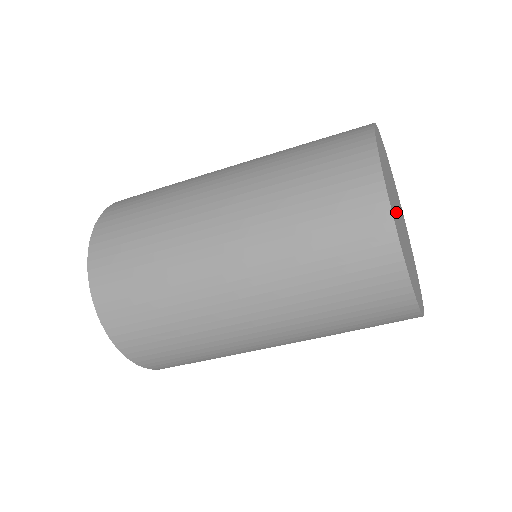
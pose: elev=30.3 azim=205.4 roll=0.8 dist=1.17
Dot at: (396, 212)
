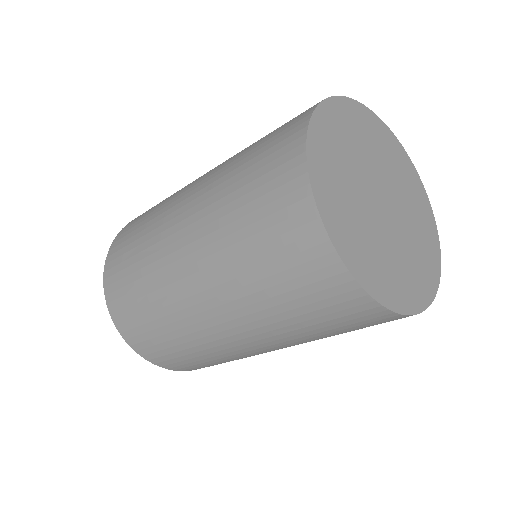
Dot at: (363, 210)
